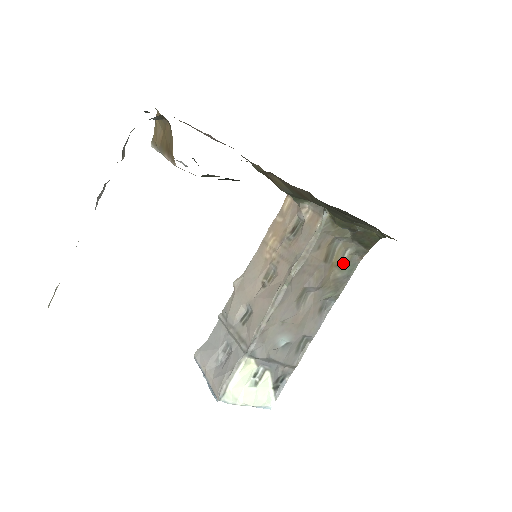
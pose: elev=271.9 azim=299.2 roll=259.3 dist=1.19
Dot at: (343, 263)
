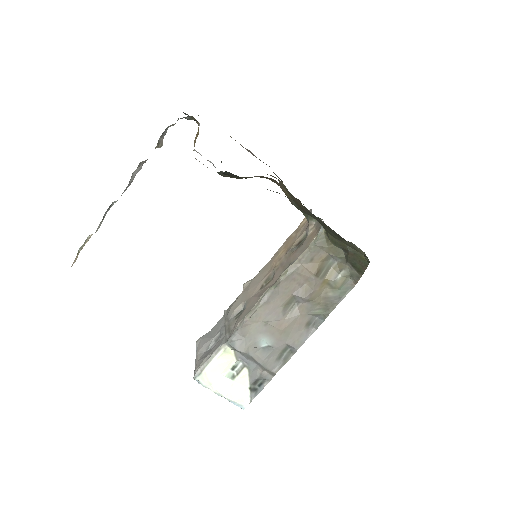
Dot at: (336, 283)
